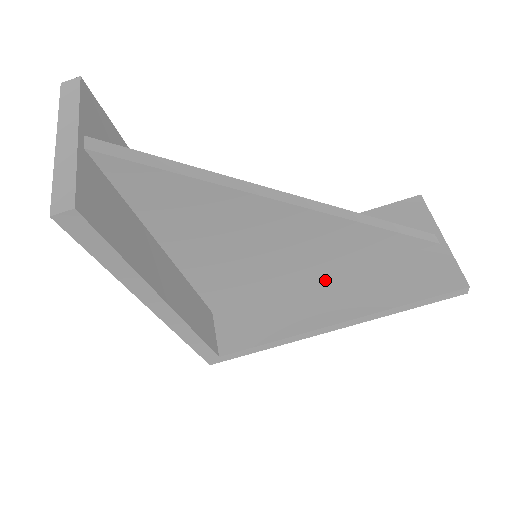
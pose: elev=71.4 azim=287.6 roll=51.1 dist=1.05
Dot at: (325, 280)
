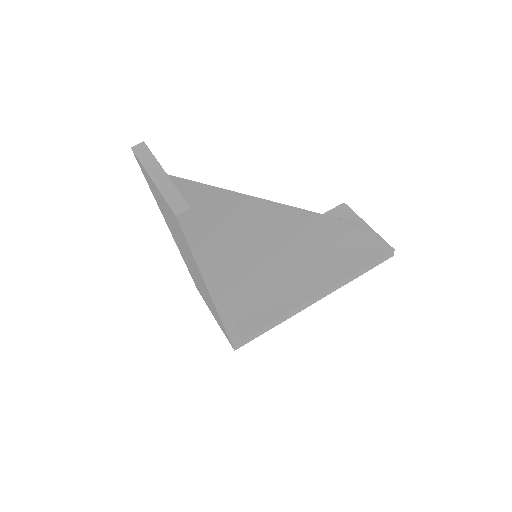
Dot at: (300, 269)
